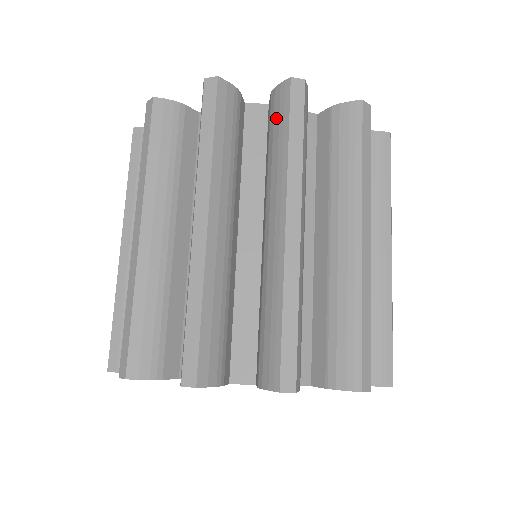
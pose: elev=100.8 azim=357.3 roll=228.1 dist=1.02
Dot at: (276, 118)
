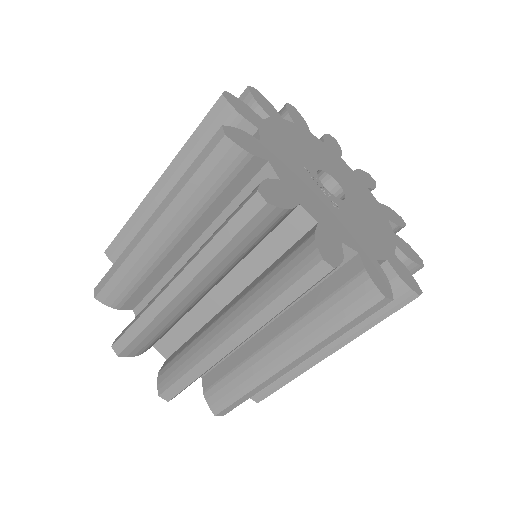
Dot at: (347, 301)
